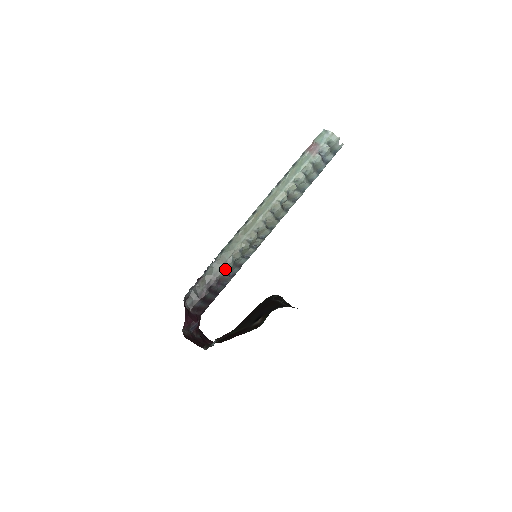
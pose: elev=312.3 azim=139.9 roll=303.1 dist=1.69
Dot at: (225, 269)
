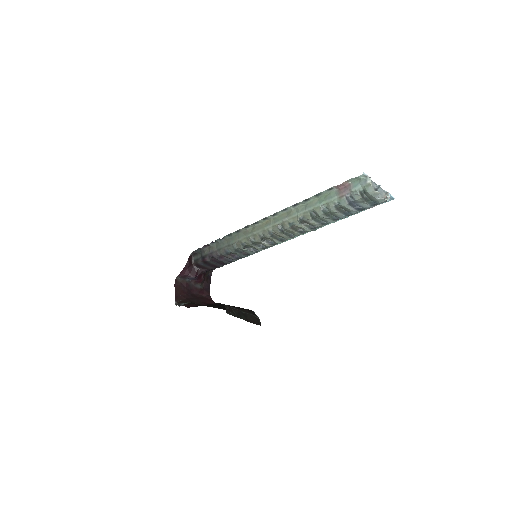
Dot at: (227, 251)
